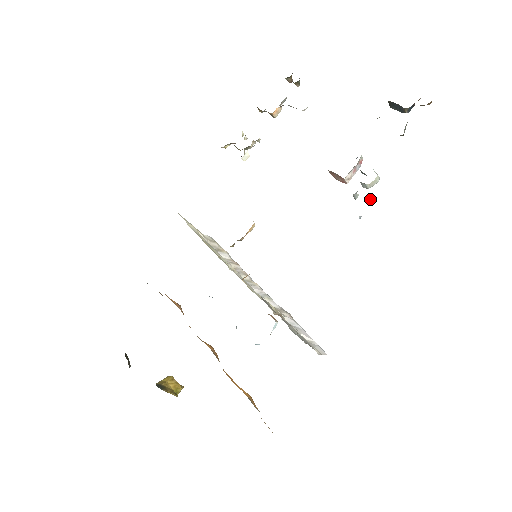
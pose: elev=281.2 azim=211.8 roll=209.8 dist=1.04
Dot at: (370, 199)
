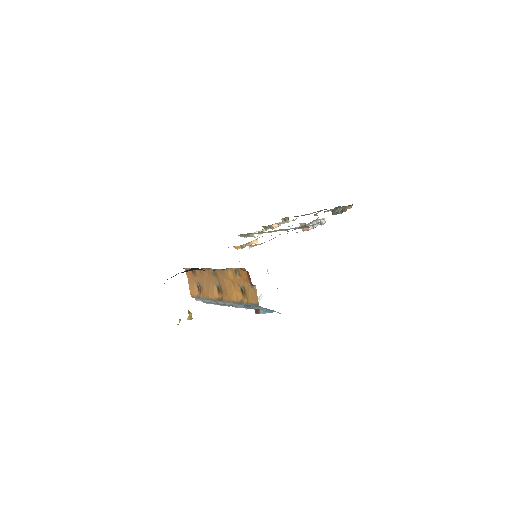
Dot at: (320, 224)
